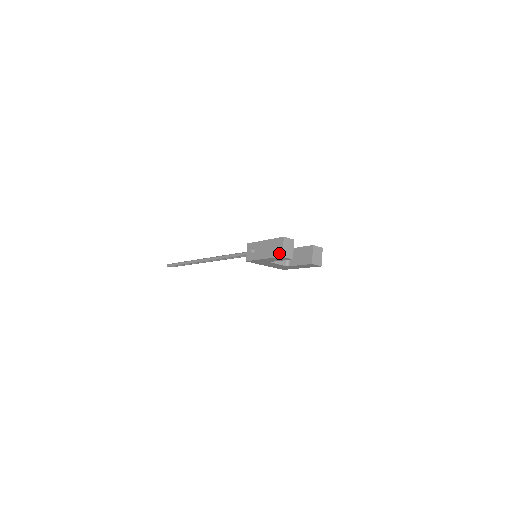
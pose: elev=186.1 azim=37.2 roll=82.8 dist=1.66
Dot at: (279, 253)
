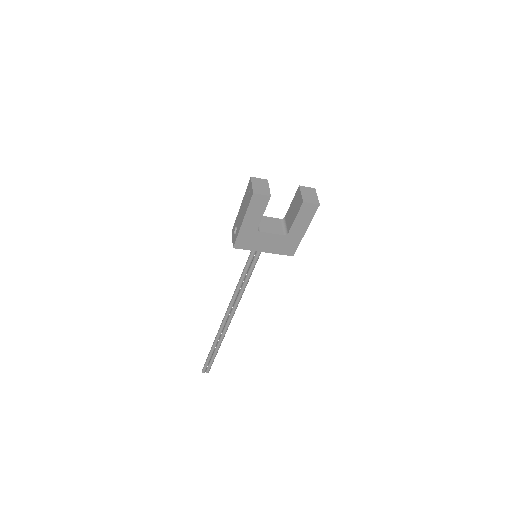
Dot at: (250, 194)
